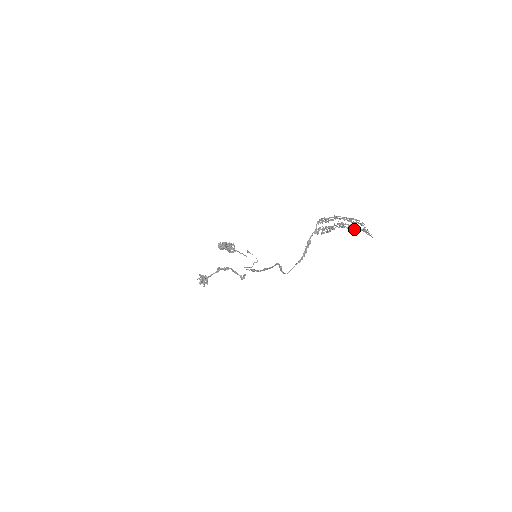
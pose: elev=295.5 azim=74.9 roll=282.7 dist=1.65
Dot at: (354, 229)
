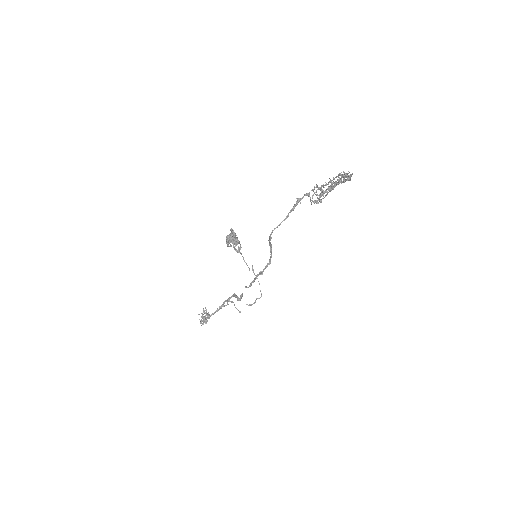
Dot at: occluded
